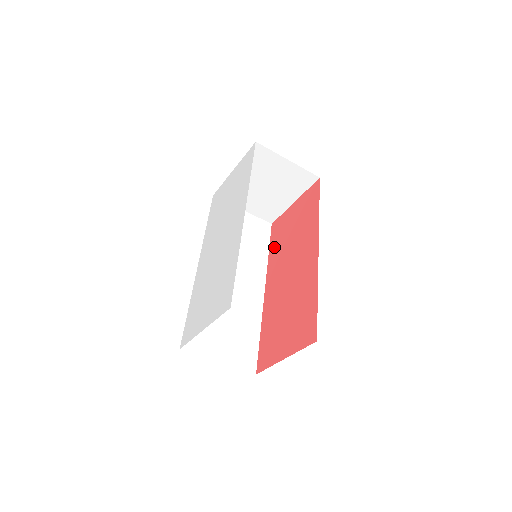
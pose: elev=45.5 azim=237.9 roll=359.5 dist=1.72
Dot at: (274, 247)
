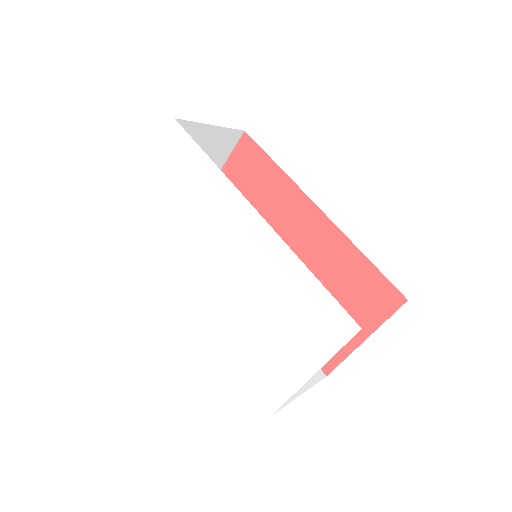
Dot at: occluded
